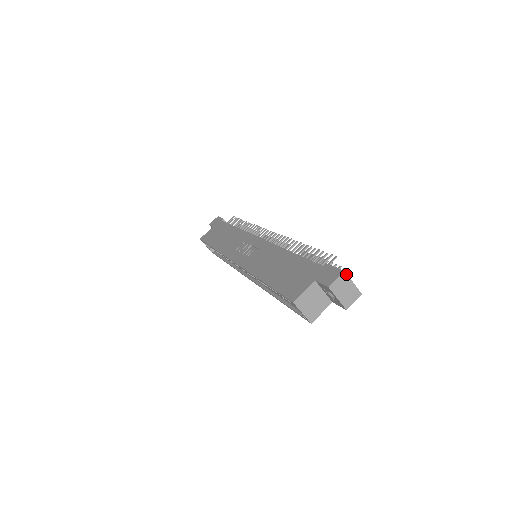
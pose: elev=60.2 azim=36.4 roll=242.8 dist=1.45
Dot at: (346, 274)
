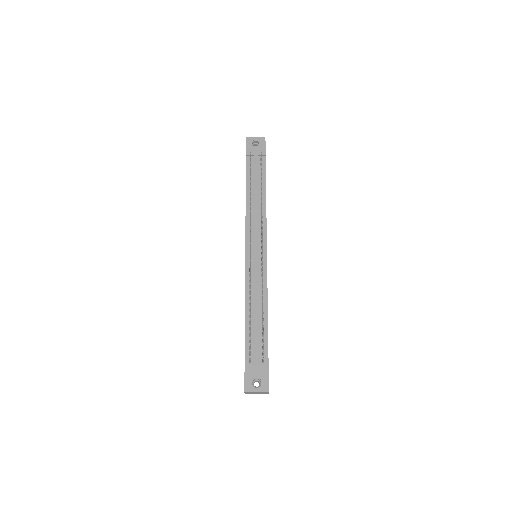
Dot at: (247, 392)
